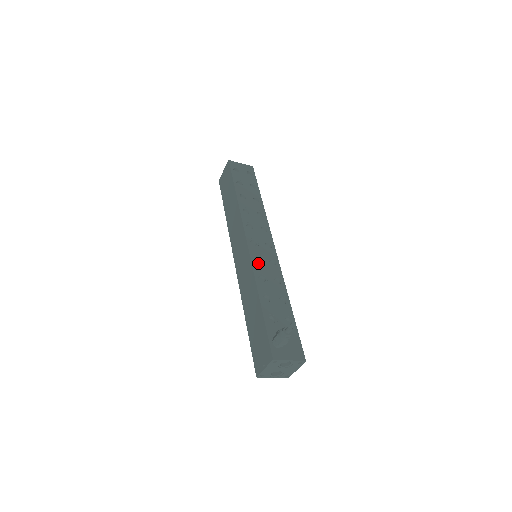
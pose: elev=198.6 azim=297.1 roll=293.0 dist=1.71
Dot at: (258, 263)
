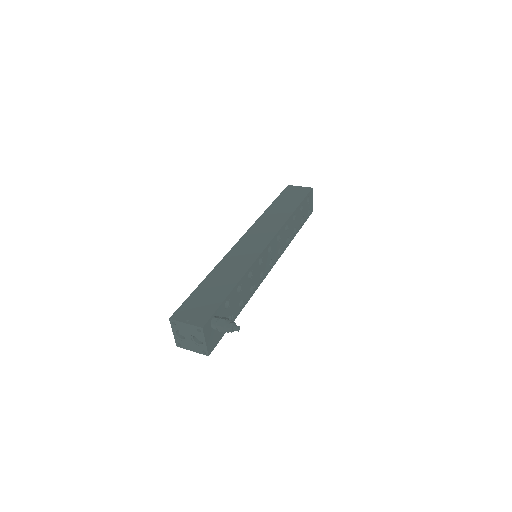
Dot at: occluded
